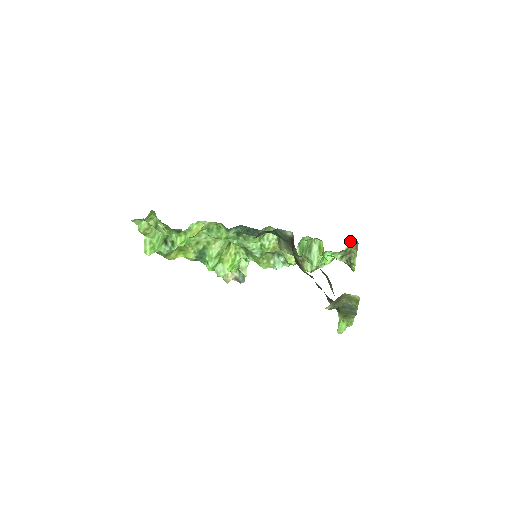
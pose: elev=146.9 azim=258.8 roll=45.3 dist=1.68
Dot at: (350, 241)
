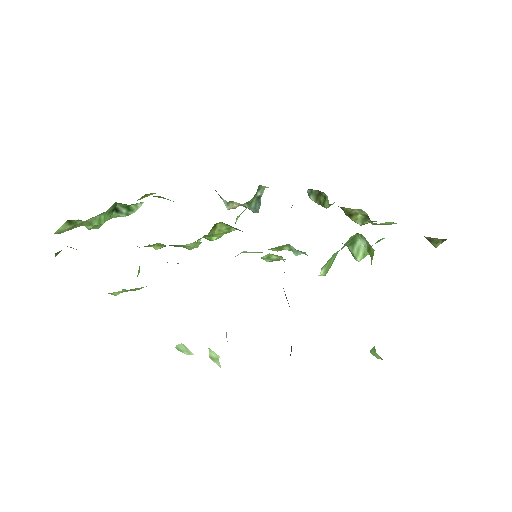
Dot at: occluded
